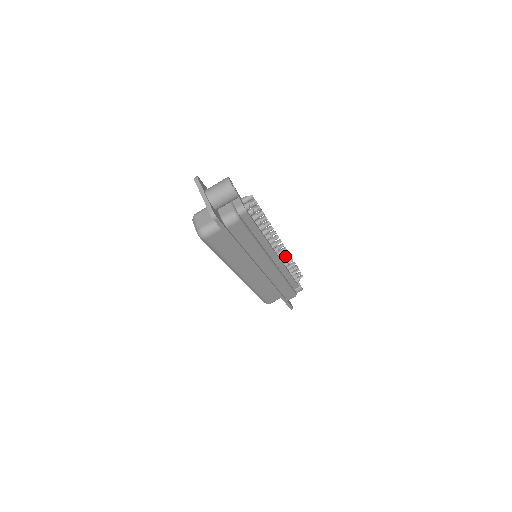
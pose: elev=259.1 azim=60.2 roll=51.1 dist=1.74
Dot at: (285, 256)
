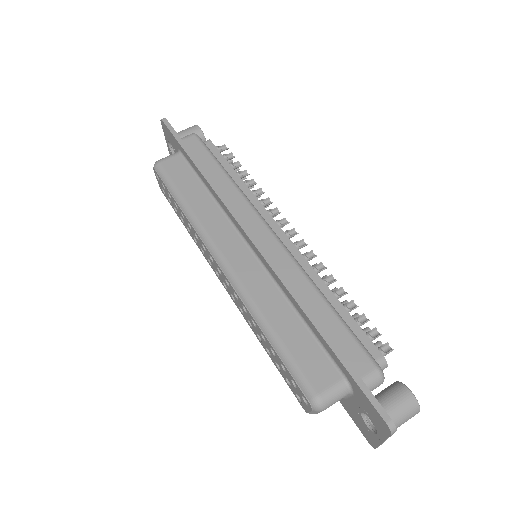
Dot at: occluded
